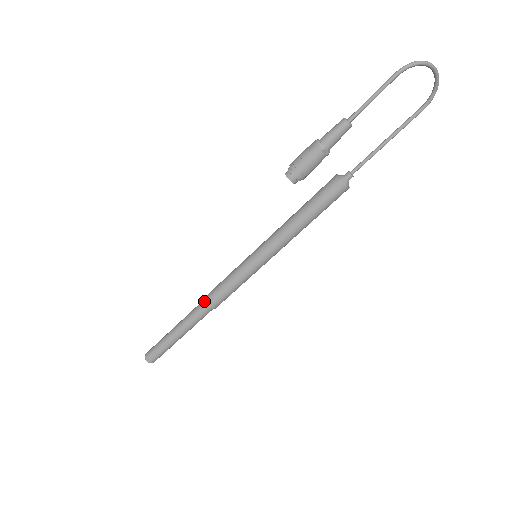
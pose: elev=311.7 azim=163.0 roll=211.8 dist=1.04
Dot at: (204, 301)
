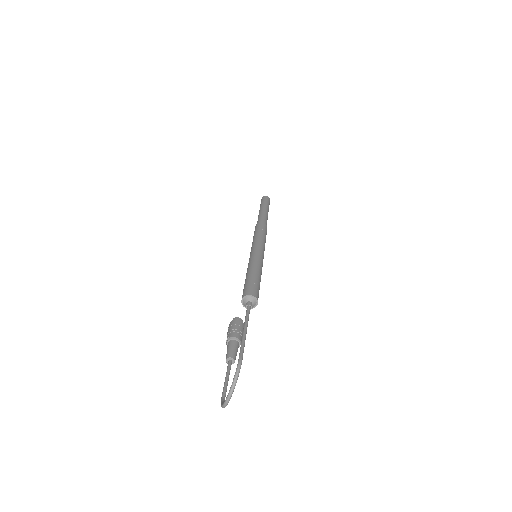
Dot at: occluded
